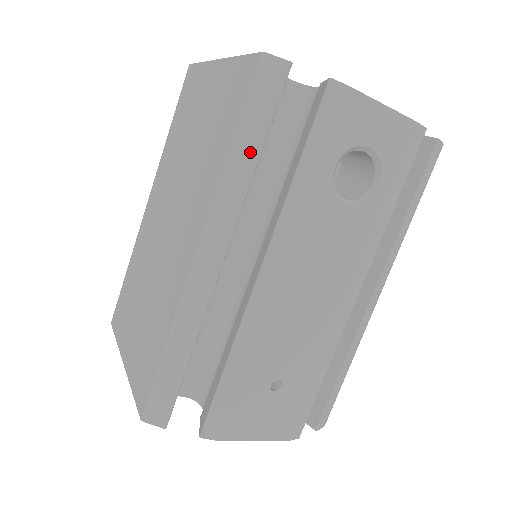
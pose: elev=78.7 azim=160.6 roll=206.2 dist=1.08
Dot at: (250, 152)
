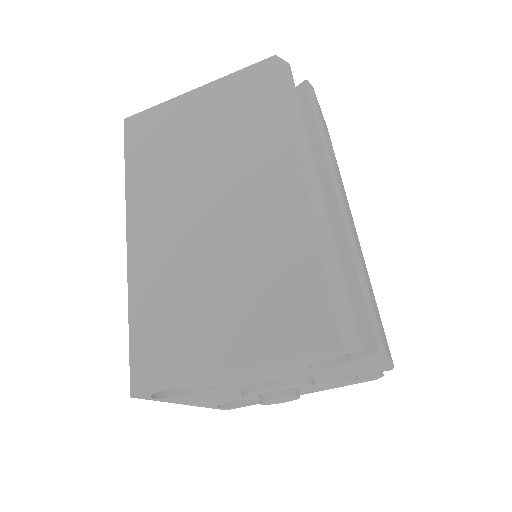
Dot at: (297, 110)
